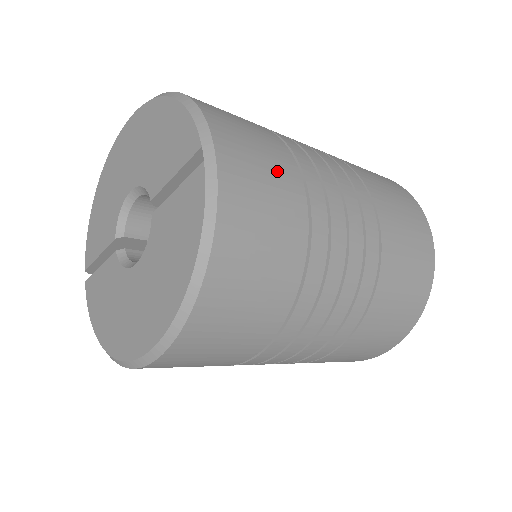
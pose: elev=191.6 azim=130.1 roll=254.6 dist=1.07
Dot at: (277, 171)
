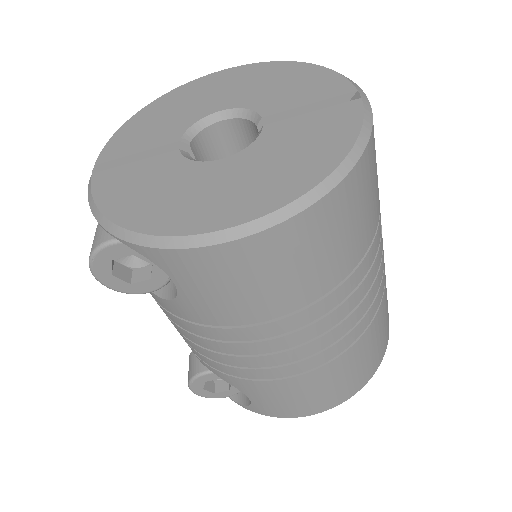
Dot at: occluded
